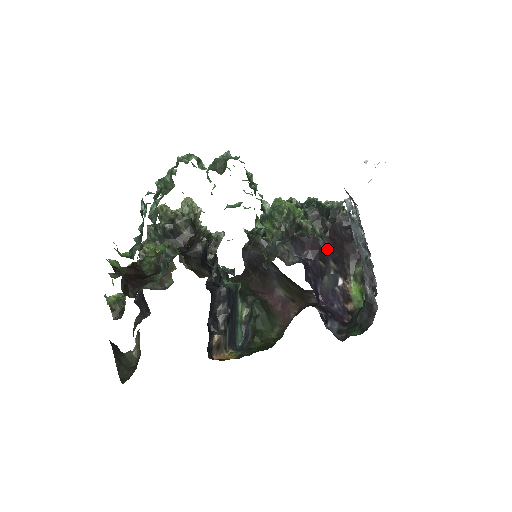
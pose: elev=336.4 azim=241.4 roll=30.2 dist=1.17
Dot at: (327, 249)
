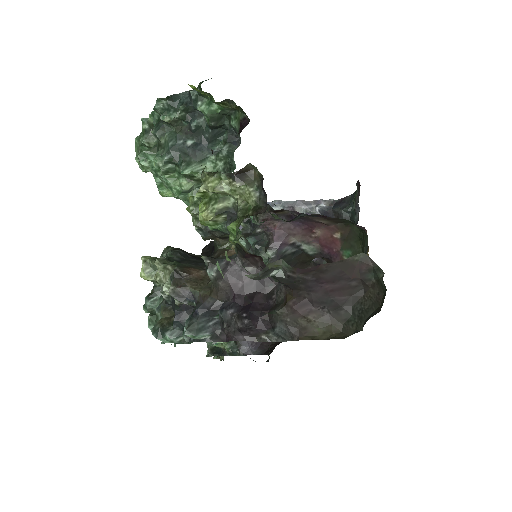
Dot at: occluded
